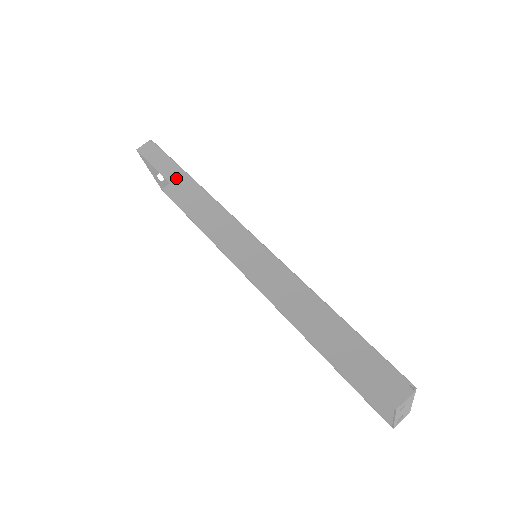
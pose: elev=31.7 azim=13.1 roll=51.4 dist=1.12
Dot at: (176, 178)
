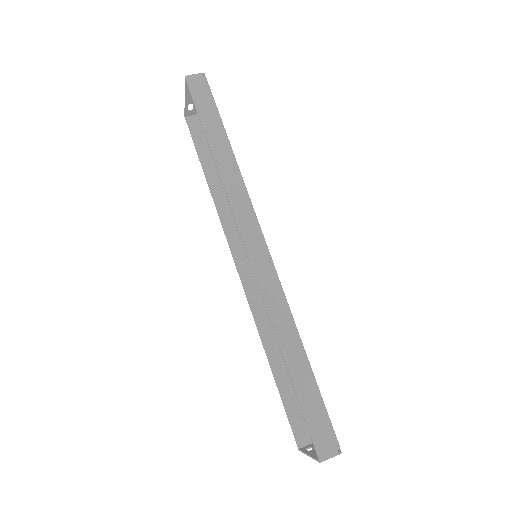
Dot at: (216, 139)
